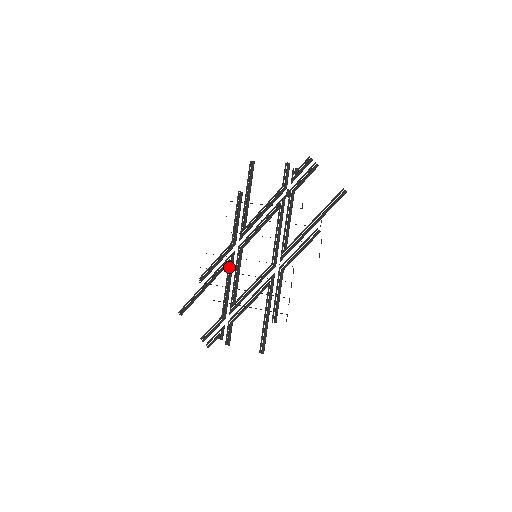
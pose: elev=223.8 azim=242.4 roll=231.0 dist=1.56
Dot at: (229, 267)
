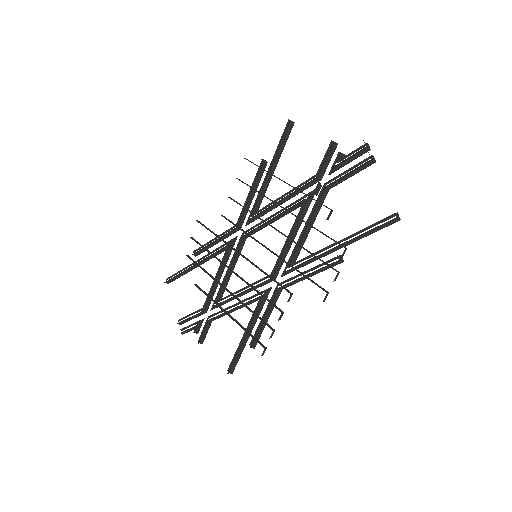
Dot at: (224, 255)
